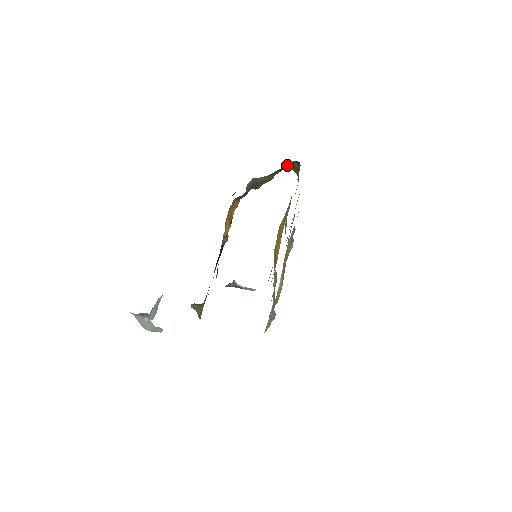
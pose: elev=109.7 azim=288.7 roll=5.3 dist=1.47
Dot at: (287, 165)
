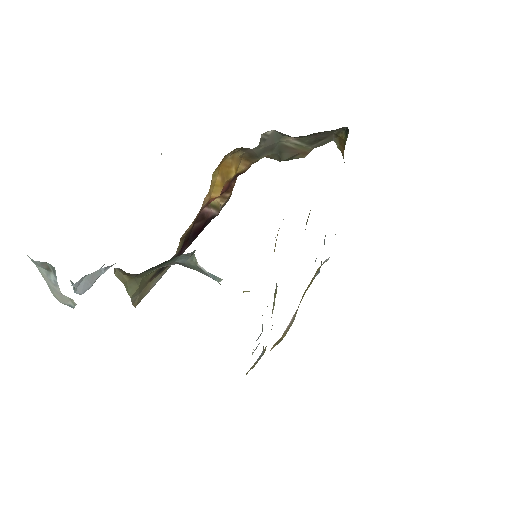
Dot at: (331, 134)
